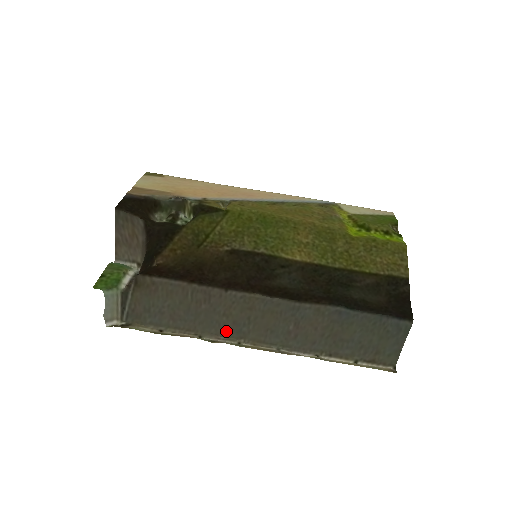
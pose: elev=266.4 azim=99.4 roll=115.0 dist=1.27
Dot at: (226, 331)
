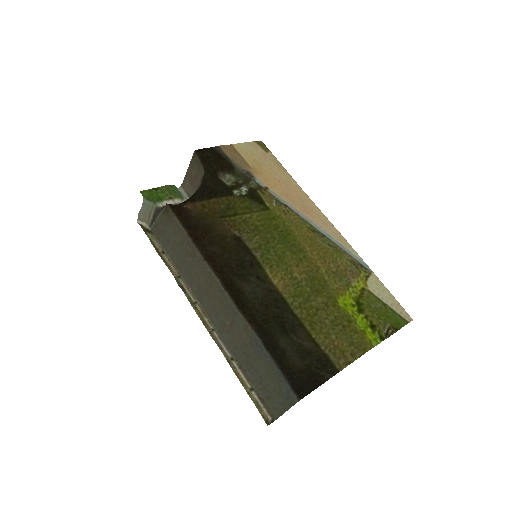
Dot at: (194, 287)
